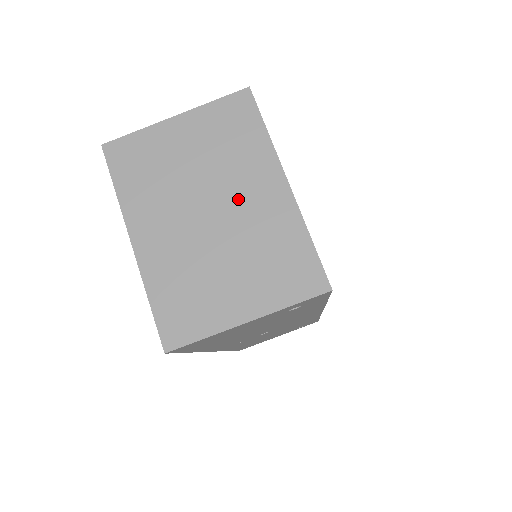
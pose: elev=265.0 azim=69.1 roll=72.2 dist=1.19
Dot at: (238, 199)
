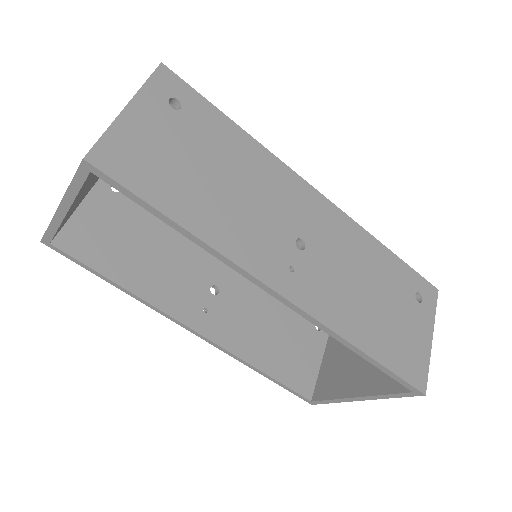
Dot at: occluded
